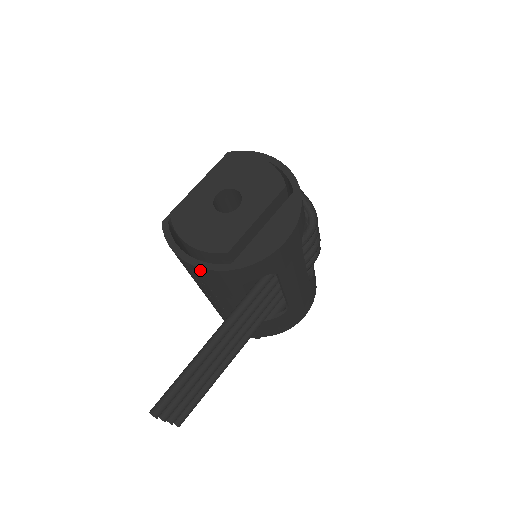
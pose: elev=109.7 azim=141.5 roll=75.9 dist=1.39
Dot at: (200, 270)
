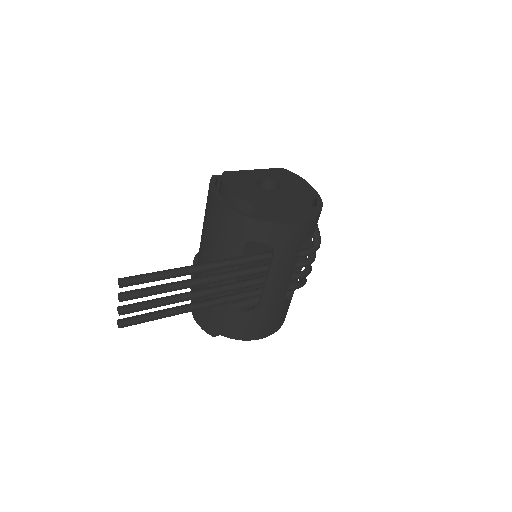
Dot at: (224, 209)
